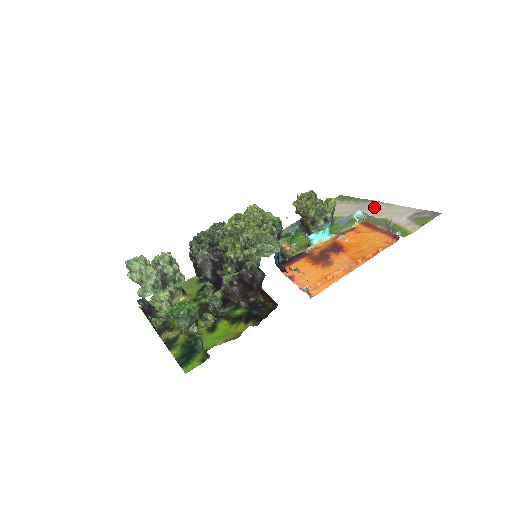
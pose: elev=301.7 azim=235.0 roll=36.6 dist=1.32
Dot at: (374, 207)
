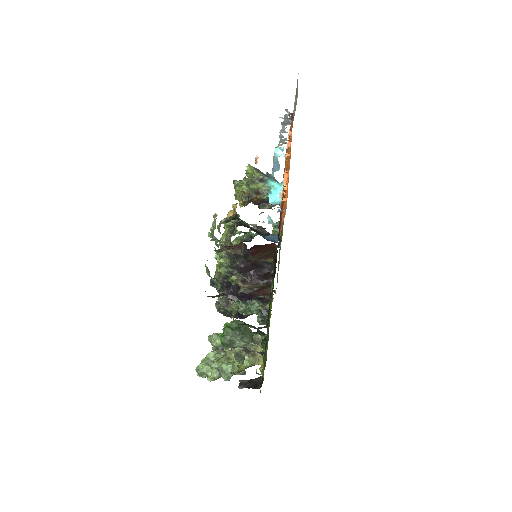
Dot at: occluded
